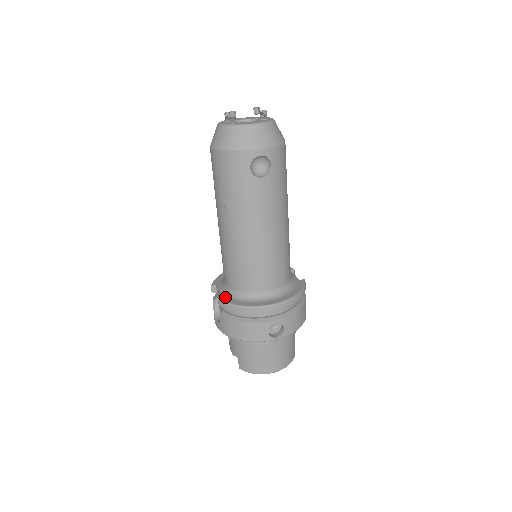
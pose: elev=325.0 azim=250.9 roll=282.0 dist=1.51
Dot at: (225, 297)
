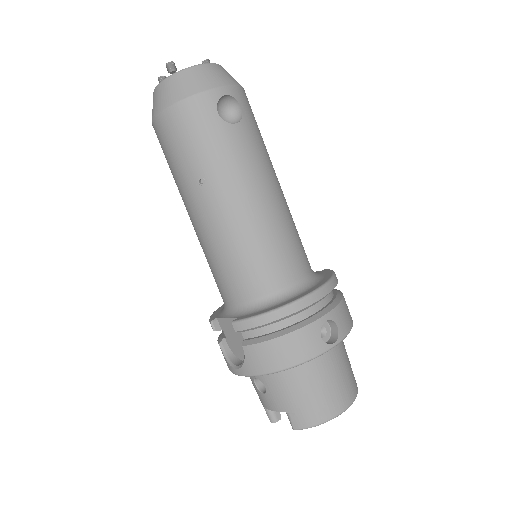
Dot at: (240, 317)
